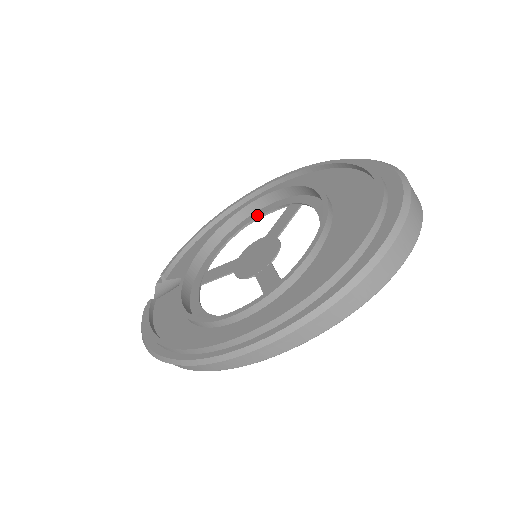
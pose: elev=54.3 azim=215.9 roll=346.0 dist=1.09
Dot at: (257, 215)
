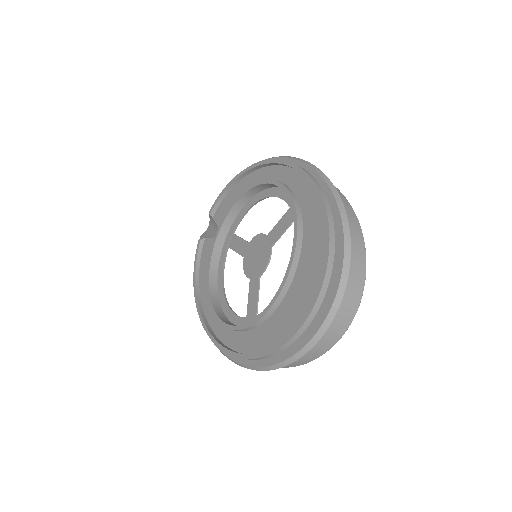
Dot at: (271, 194)
